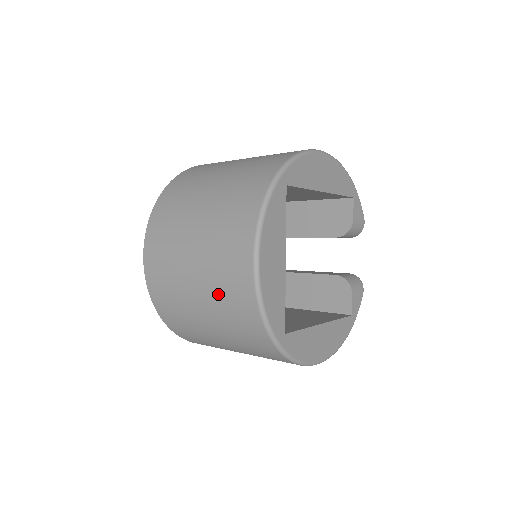
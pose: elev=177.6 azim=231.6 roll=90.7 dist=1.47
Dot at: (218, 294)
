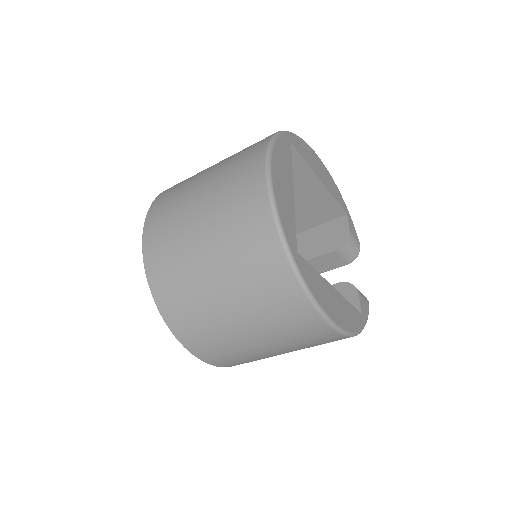
Dot at: (226, 215)
